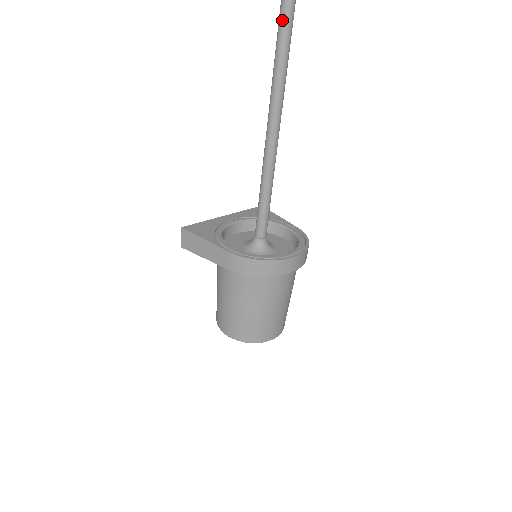
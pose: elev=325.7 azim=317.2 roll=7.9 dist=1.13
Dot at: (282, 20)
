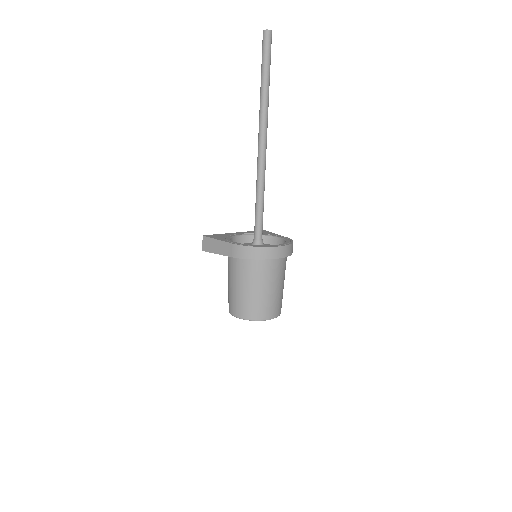
Dot at: (262, 94)
